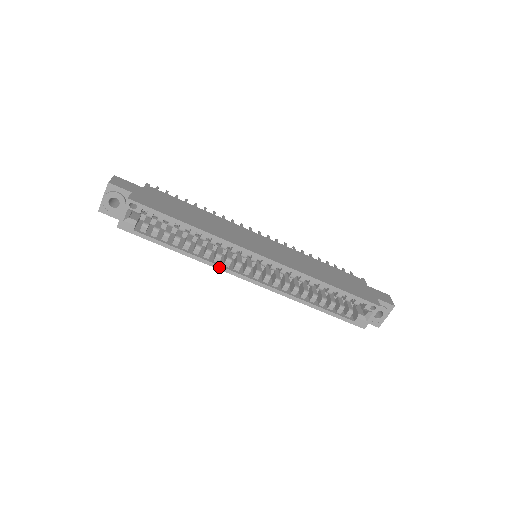
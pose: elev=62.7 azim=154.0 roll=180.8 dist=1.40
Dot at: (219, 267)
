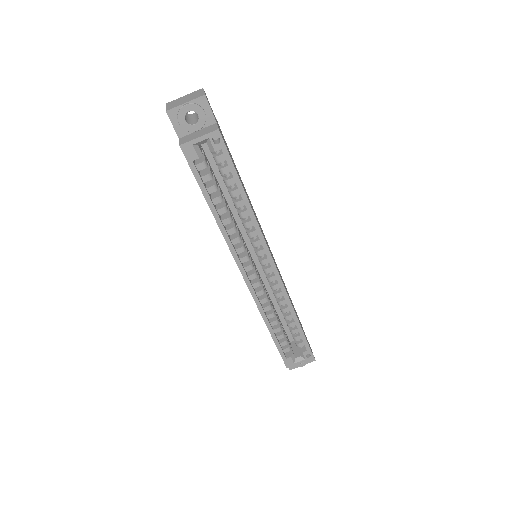
Dot at: (233, 249)
